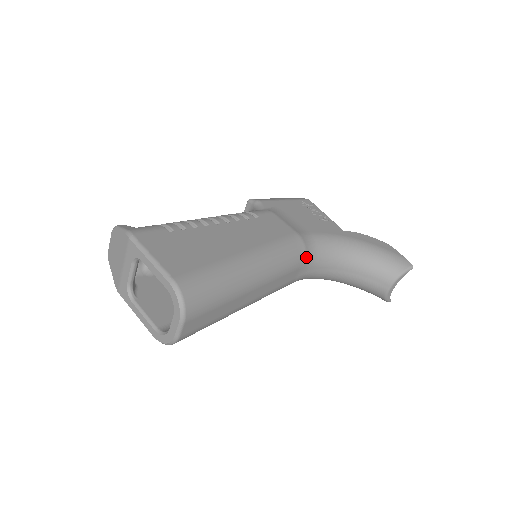
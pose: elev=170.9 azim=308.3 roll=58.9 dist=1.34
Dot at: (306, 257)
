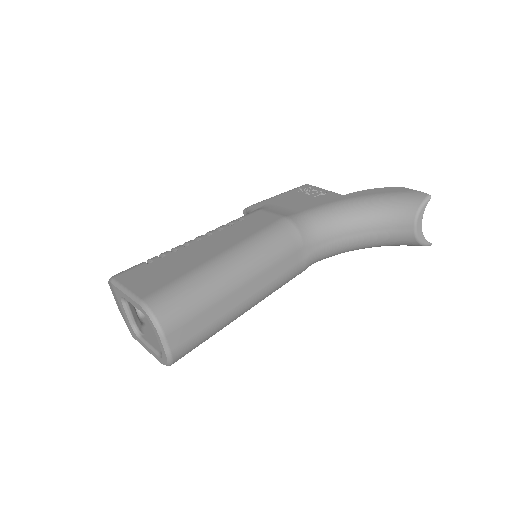
Dot at: (301, 235)
